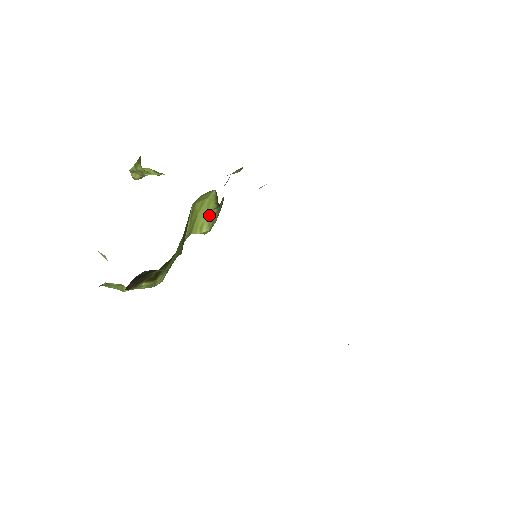
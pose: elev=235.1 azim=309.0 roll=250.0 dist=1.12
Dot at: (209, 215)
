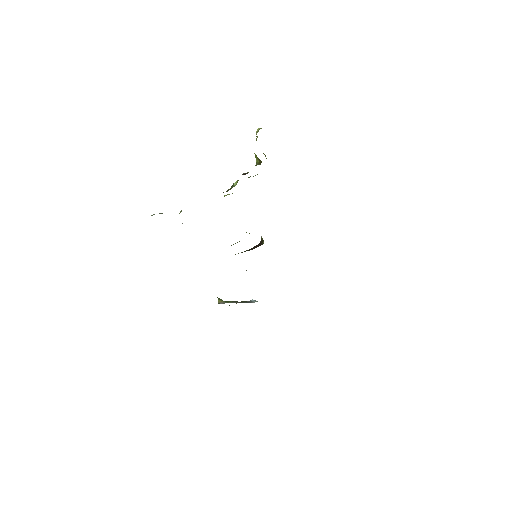
Dot at: occluded
